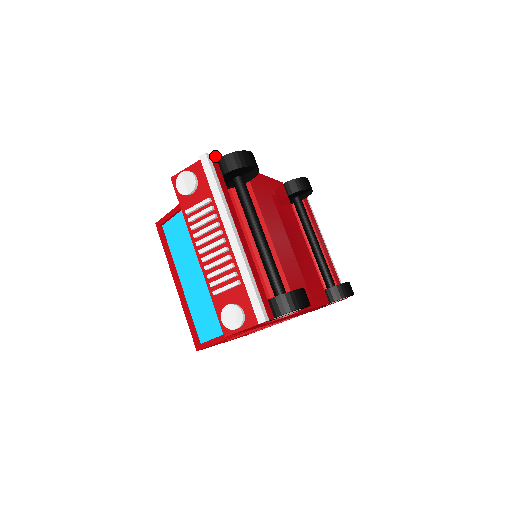
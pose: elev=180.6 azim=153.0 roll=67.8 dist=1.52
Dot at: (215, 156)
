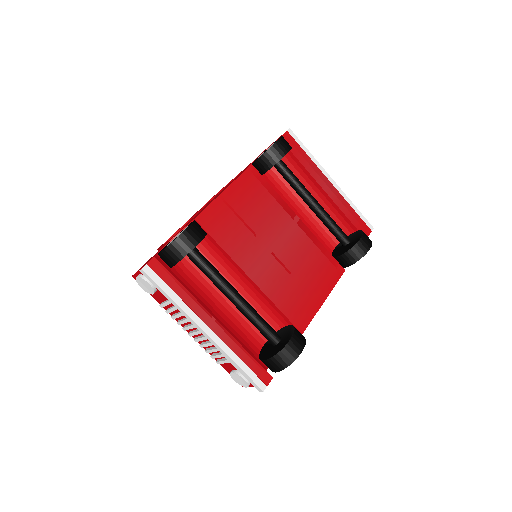
Dot at: (154, 257)
